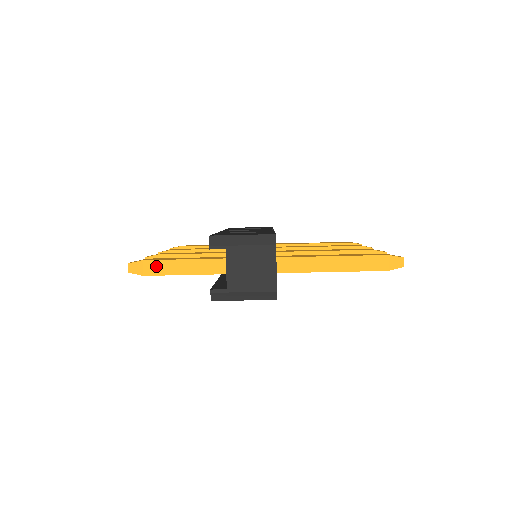
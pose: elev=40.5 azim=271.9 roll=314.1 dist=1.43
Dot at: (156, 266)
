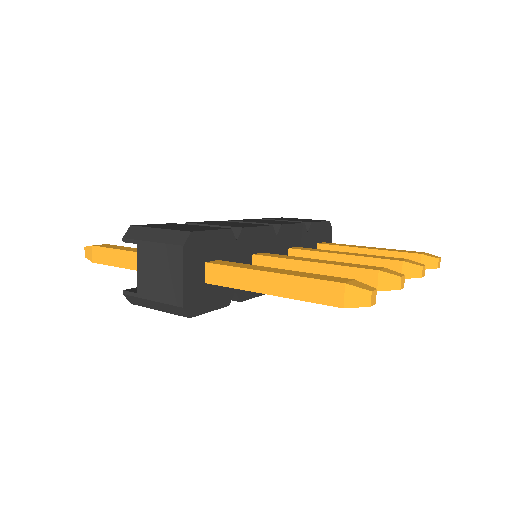
Dot at: (102, 254)
